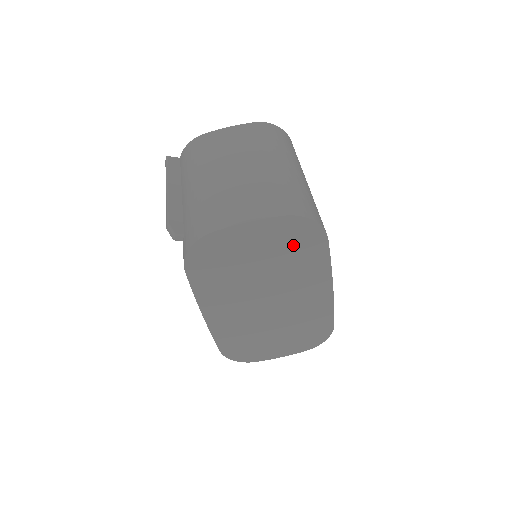
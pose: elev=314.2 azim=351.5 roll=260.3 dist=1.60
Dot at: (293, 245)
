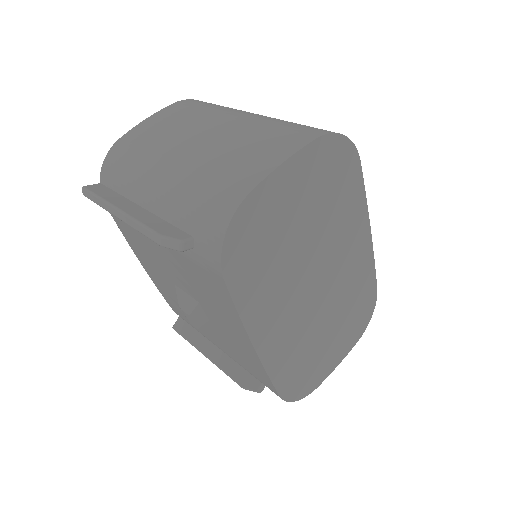
Dot at: (331, 183)
